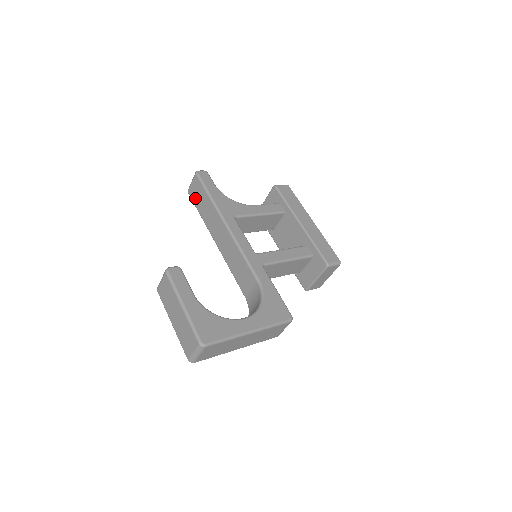
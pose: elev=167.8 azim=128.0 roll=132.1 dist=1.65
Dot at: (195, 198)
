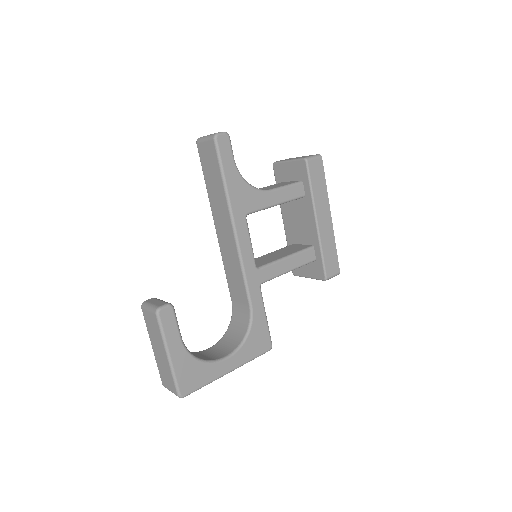
Dot at: (204, 161)
